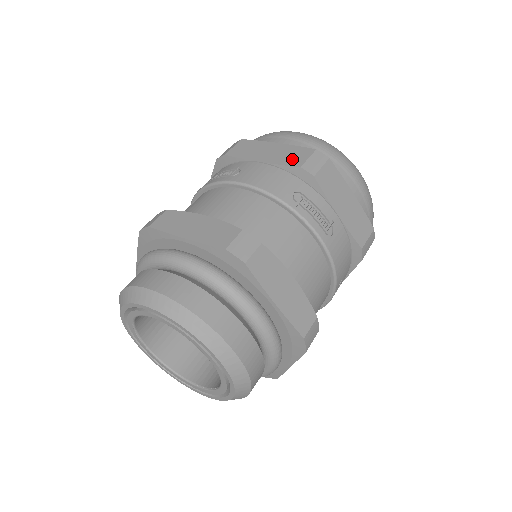
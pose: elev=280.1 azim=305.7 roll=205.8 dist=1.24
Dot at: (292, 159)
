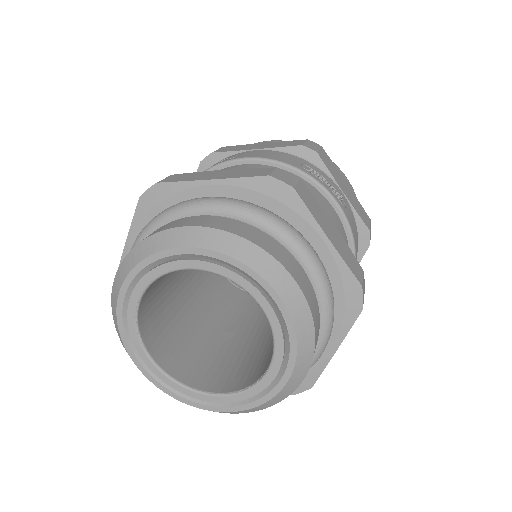
Dot at: (289, 144)
